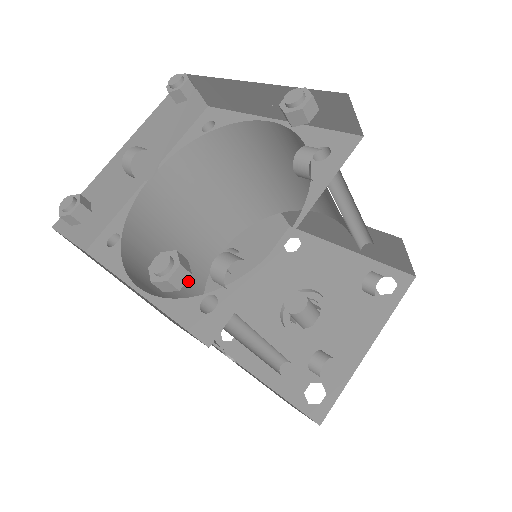
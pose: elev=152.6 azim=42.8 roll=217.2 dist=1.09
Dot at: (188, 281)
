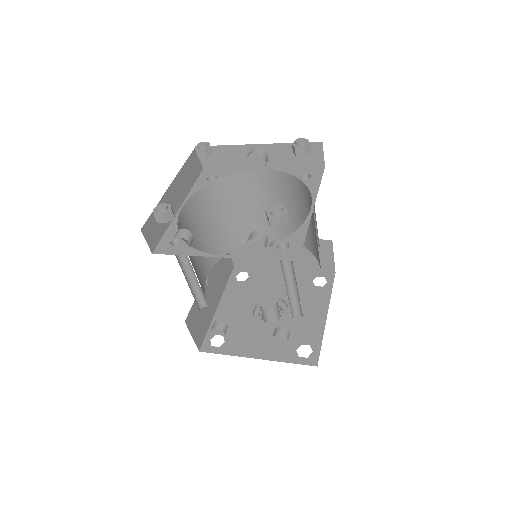
Dot at: (238, 231)
